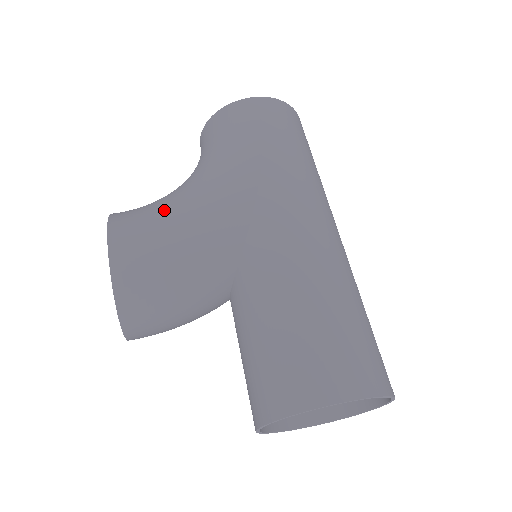
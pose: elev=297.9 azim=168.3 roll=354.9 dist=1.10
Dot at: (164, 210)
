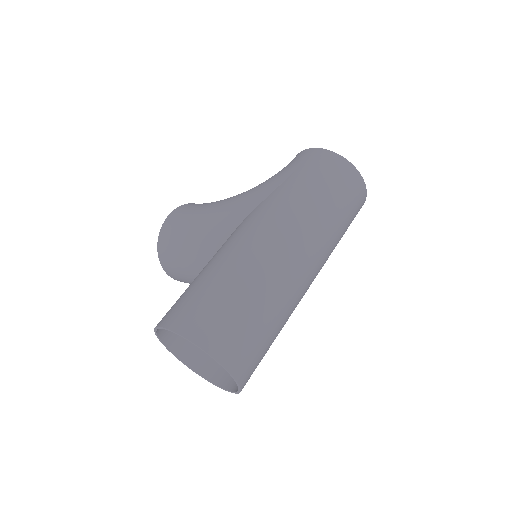
Dot at: (207, 204)
